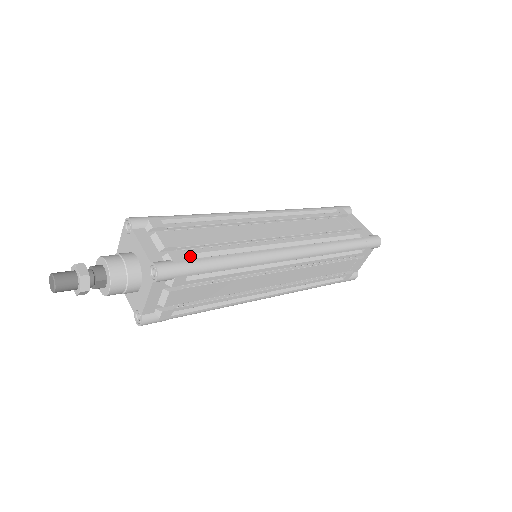
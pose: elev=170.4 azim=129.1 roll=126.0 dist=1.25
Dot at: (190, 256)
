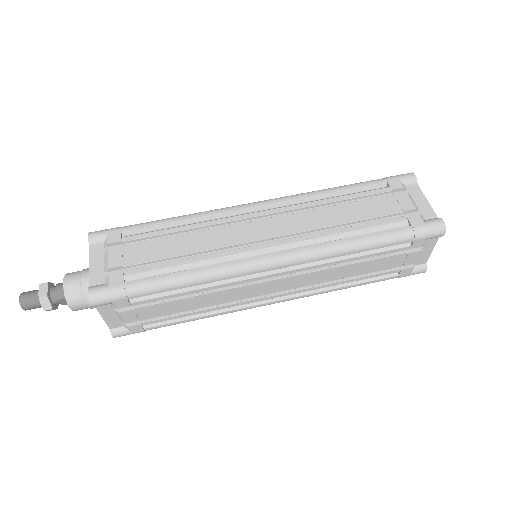
Dot at: (134, 276)
